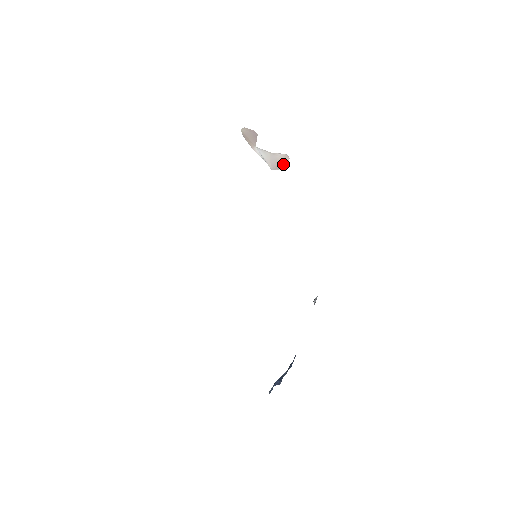
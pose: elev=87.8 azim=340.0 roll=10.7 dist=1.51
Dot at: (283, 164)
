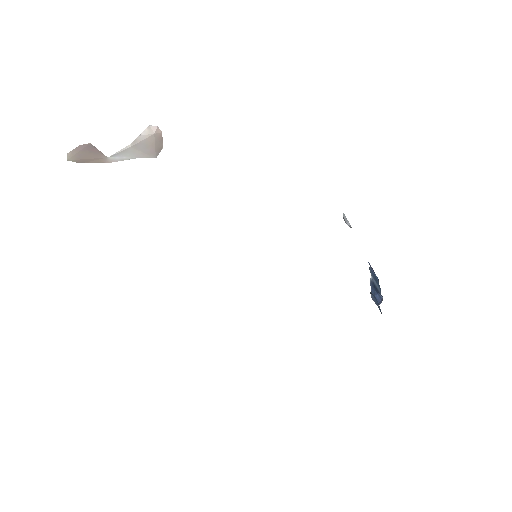
Dot at: (159, 140)
